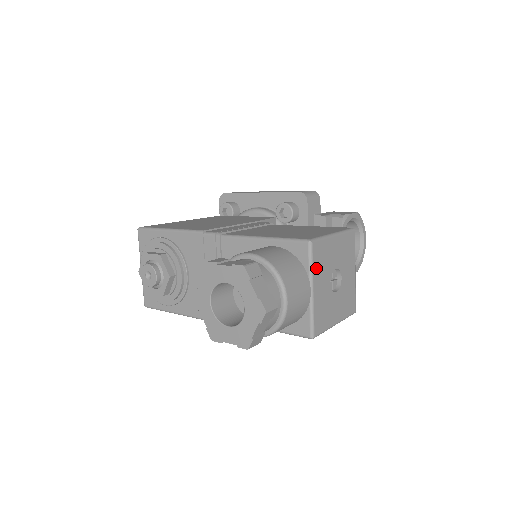
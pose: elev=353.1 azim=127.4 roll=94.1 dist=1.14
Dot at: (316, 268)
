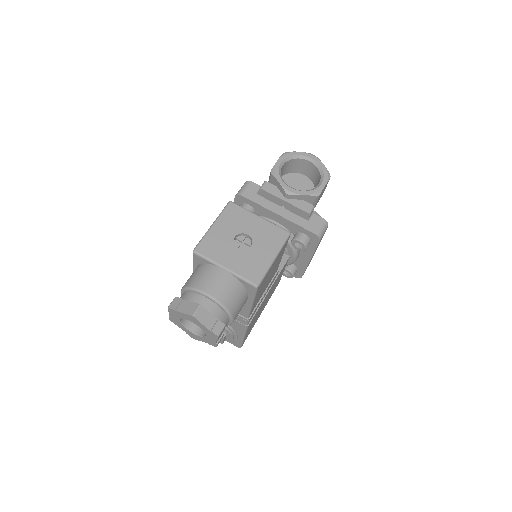
Dot at: (214, 256)
